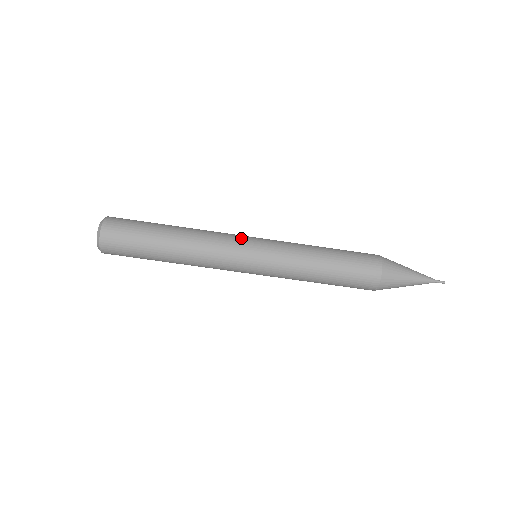
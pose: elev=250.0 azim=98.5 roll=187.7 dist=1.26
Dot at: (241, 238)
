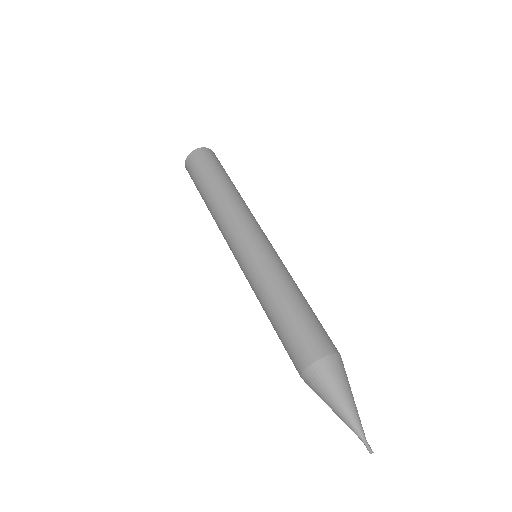
Dot at: occluded
